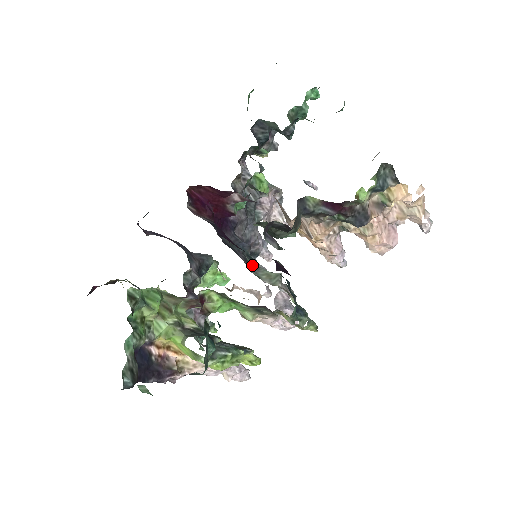
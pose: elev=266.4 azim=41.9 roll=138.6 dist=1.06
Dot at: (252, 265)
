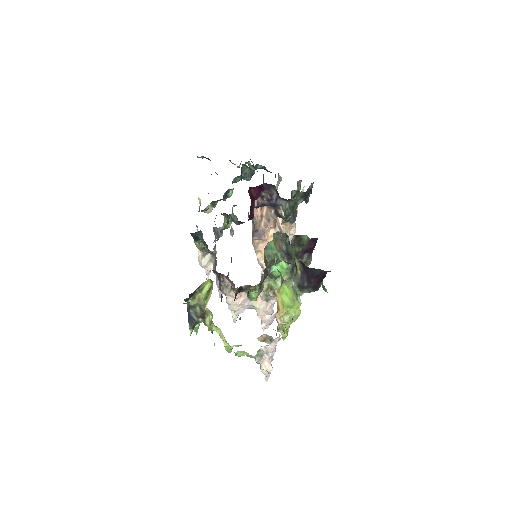
Dot at: occluded
